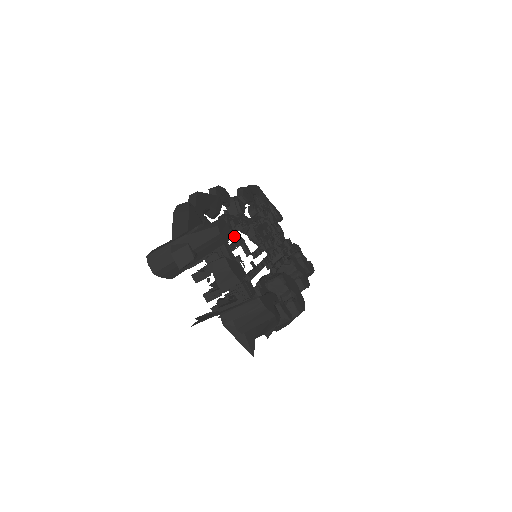
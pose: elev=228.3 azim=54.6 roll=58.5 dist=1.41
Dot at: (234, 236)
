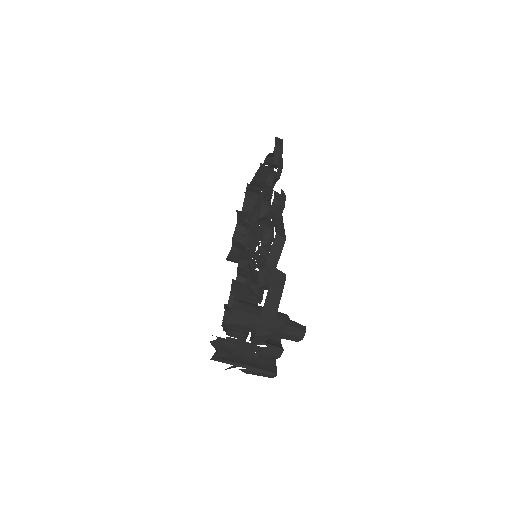
Dot at: occluded
